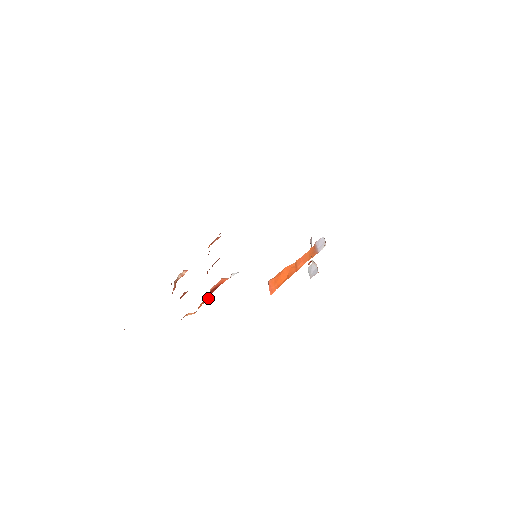
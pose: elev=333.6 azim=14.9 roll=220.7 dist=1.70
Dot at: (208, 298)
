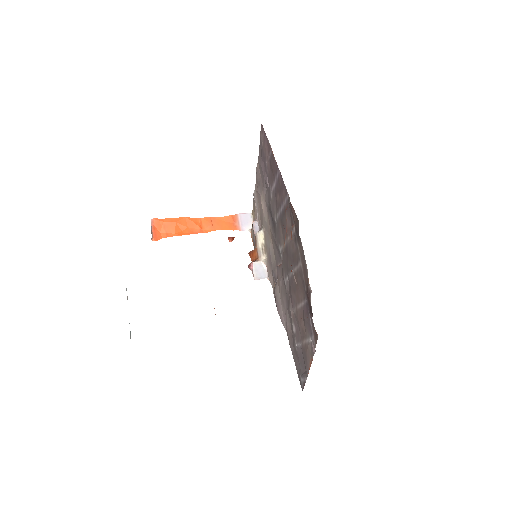
Dot at: occluded
